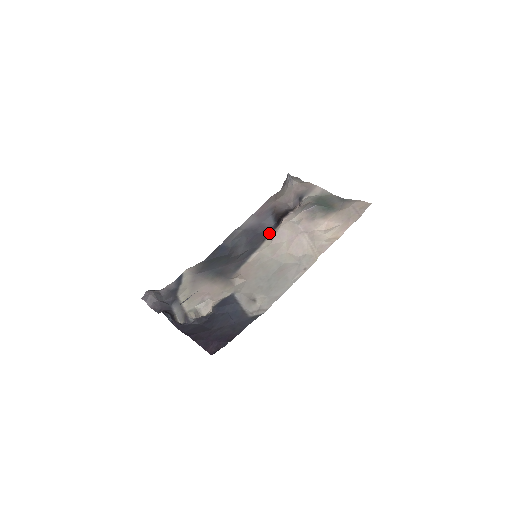
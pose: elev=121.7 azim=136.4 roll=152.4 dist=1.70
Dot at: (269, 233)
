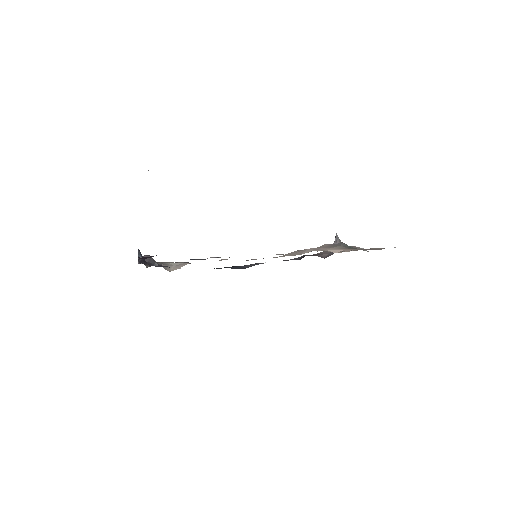
Dot at: occluded
